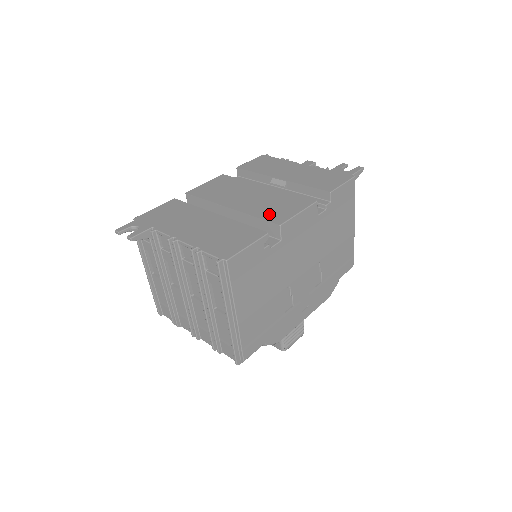
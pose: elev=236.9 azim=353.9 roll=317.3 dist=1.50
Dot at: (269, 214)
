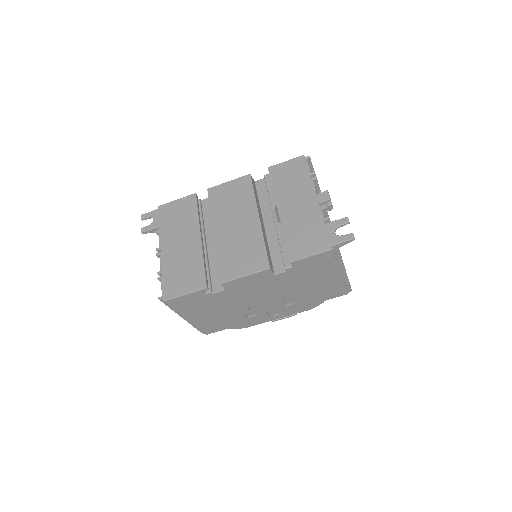
Dot at: (226, 263)
